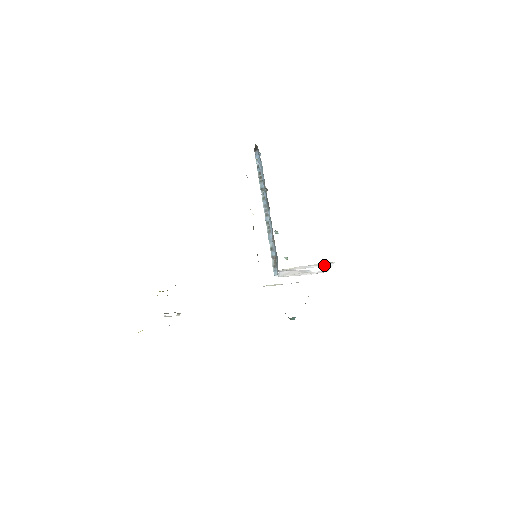
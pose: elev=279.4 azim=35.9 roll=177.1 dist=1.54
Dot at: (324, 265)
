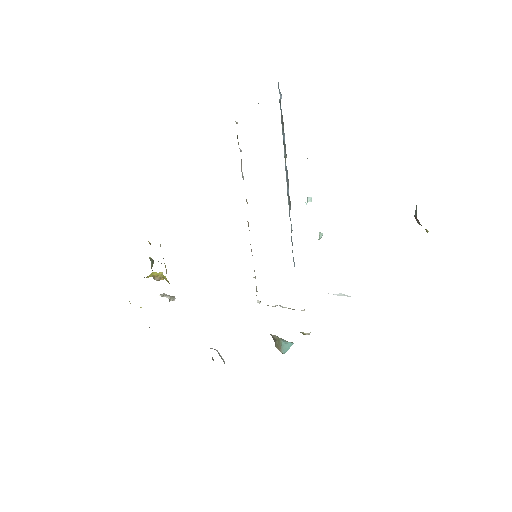
Dot at: (341, 293)
